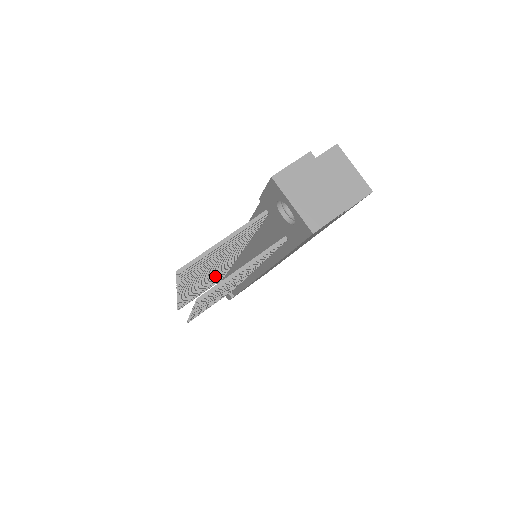
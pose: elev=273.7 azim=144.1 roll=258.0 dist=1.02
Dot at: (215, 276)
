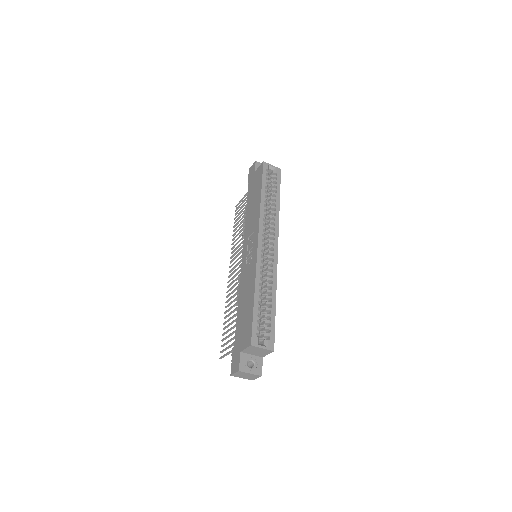
Dot at: (242, 247)
